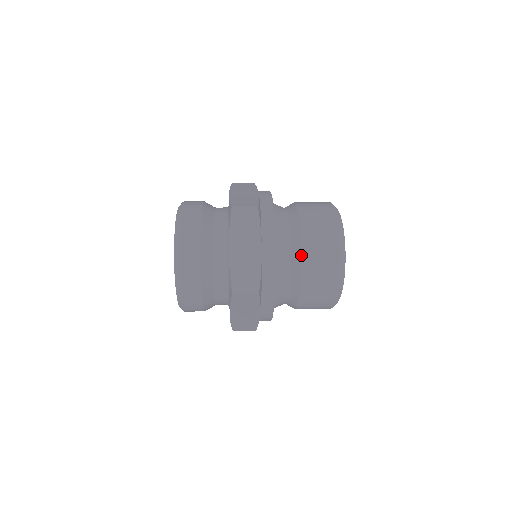
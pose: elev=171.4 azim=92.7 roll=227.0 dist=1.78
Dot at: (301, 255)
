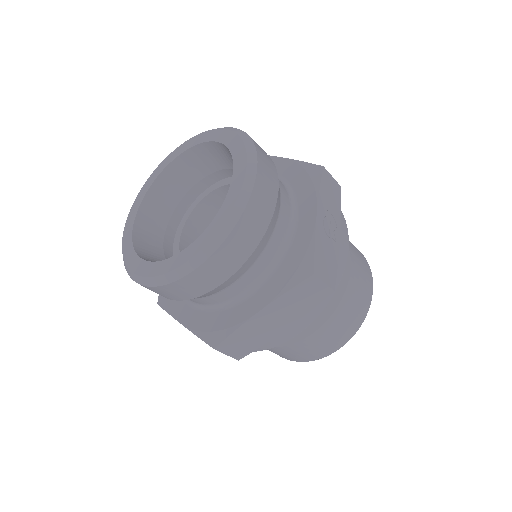
Dot at: occluded
